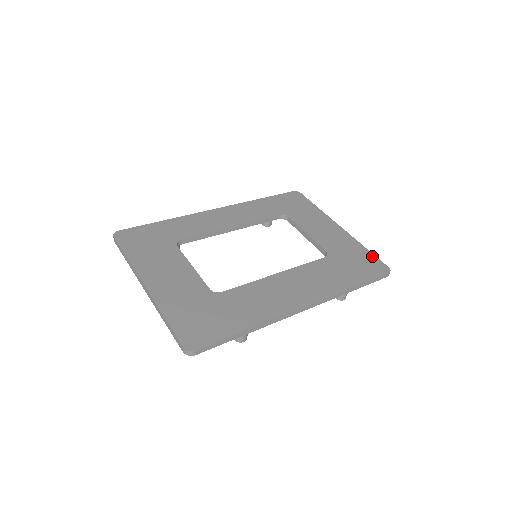
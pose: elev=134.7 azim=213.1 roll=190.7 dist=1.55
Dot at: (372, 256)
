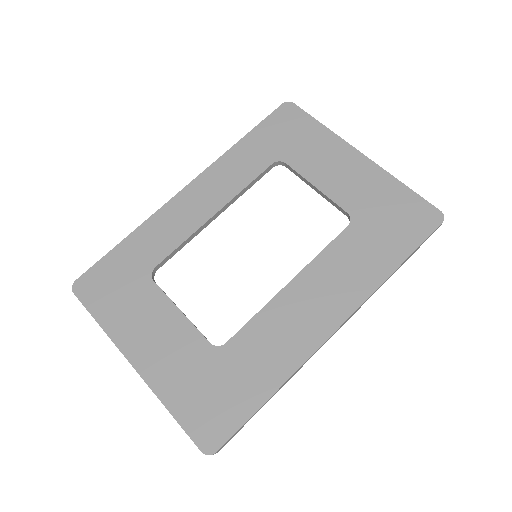
Dot at: (414, 197)
